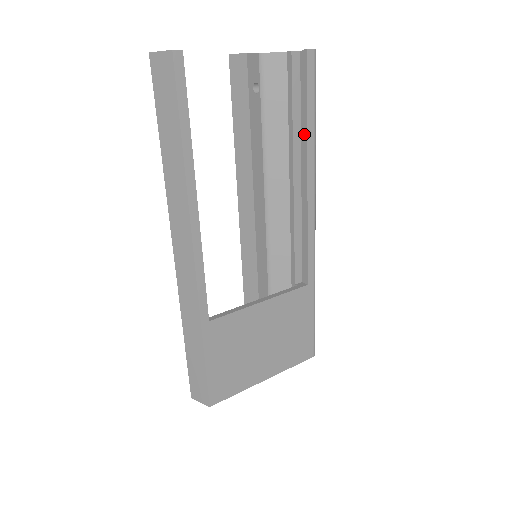
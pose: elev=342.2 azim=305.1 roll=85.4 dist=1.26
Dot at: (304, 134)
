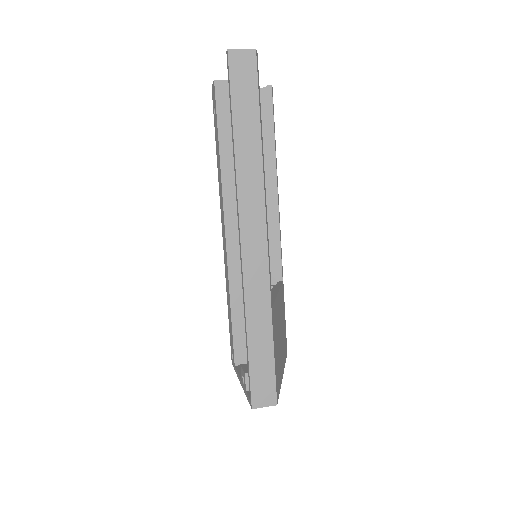
Dot at: (272, 150)
